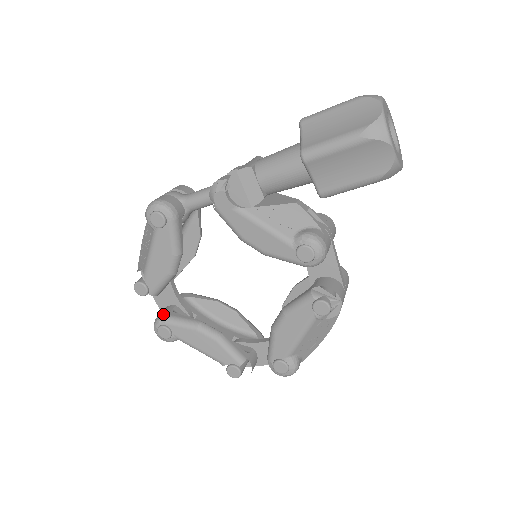
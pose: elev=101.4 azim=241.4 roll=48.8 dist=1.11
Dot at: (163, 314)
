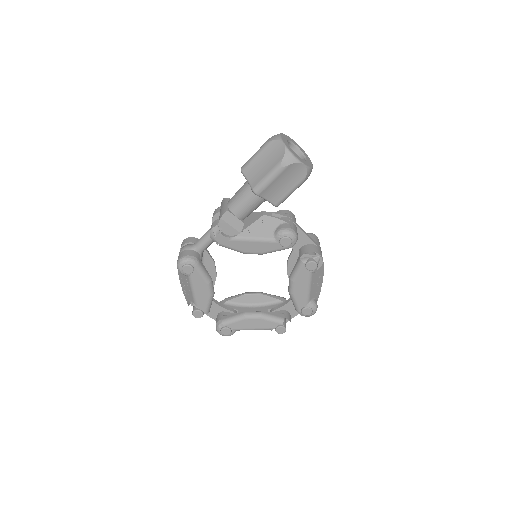
Dot at: (219, 321)
